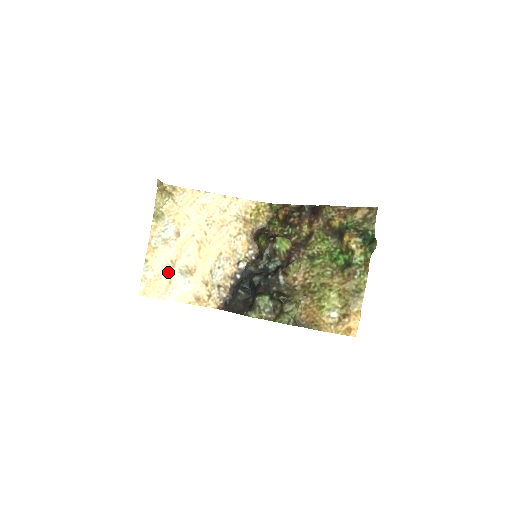
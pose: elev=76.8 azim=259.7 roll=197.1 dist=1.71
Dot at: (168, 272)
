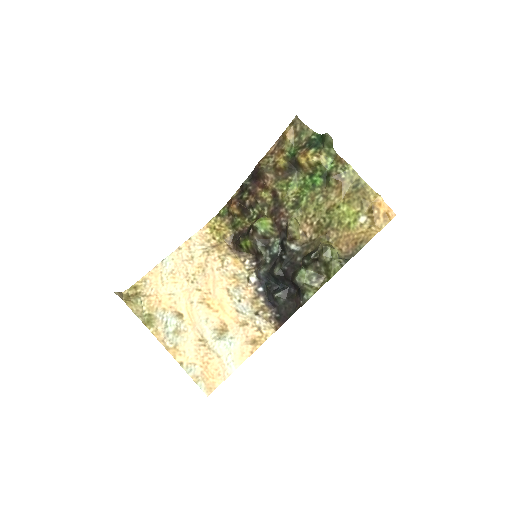
Dot at: (207, 351)
